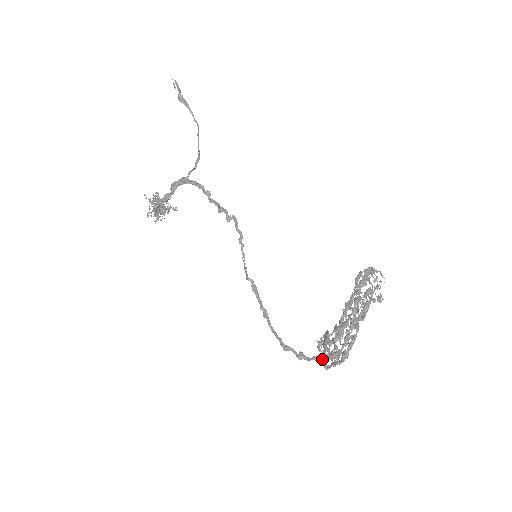
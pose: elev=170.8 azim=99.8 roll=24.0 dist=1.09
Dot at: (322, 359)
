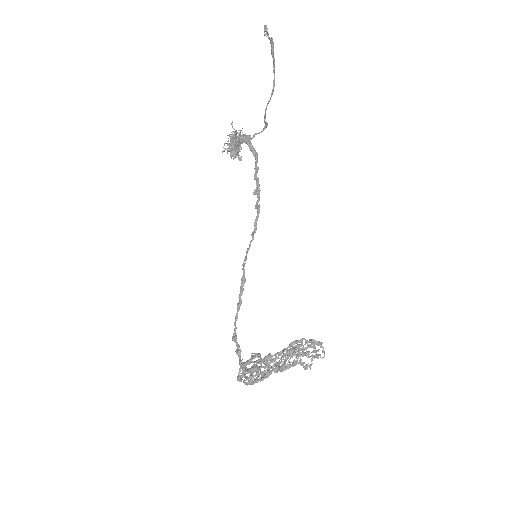
Dot at: (242, 369)
